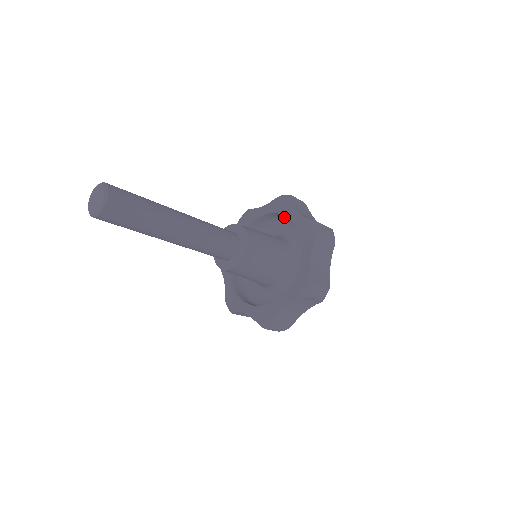
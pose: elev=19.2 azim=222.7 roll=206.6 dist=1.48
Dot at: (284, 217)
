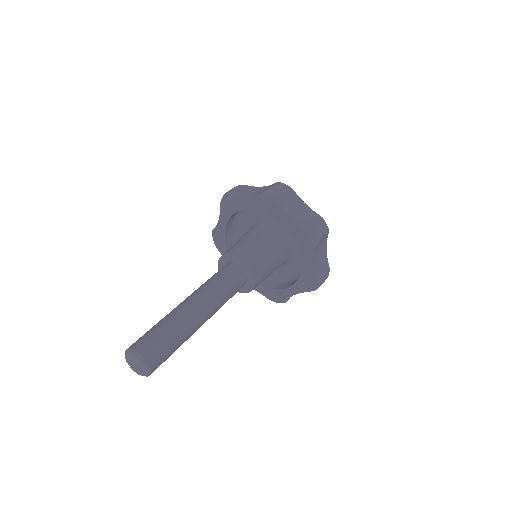
Dot at: occluded
